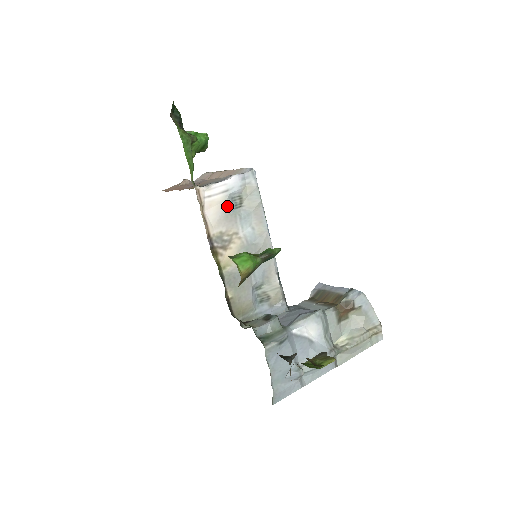
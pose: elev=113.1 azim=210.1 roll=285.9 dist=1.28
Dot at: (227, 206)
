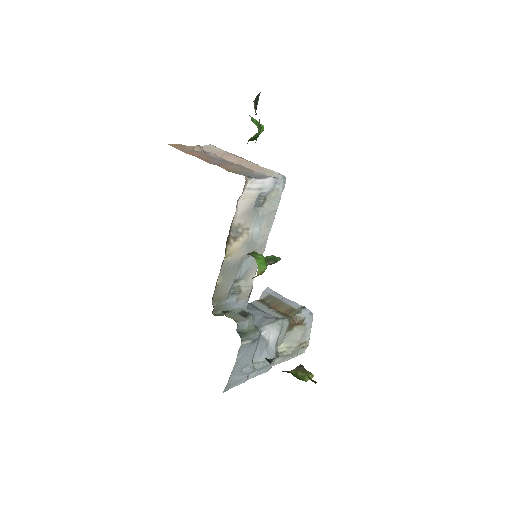
Dot at: (255, 202)
